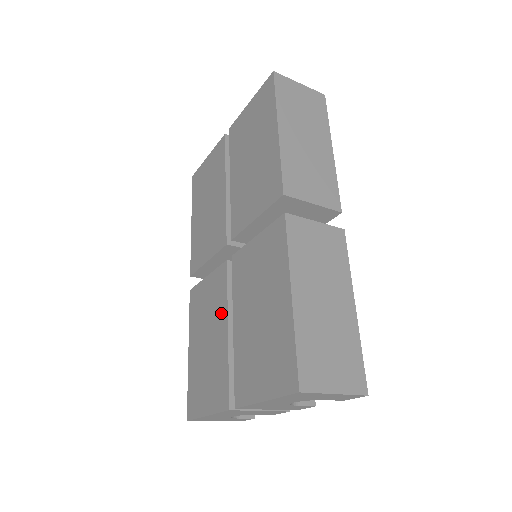
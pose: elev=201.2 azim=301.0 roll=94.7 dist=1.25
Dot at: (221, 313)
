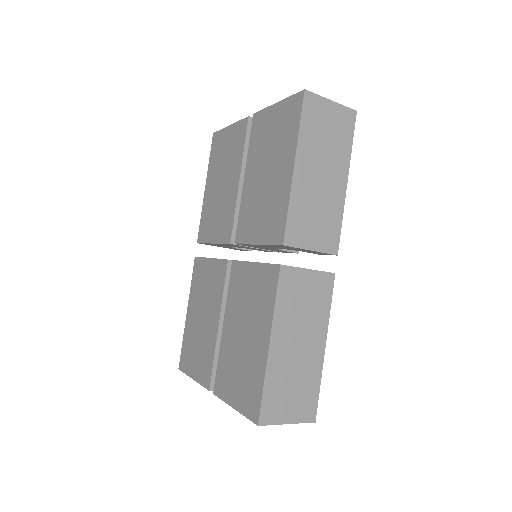
Dot at: (216, 305)
